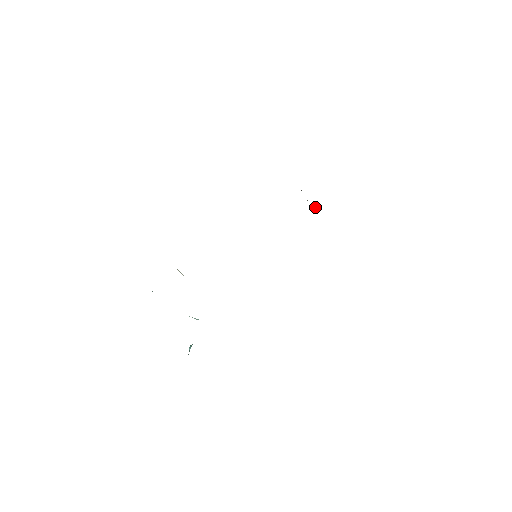
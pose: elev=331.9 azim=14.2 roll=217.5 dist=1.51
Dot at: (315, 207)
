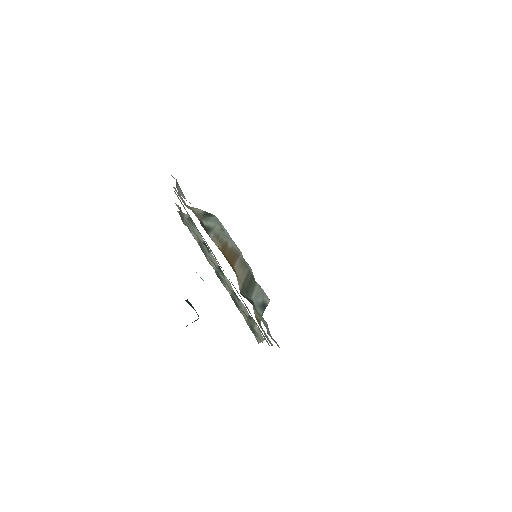
Dot at: occluded
